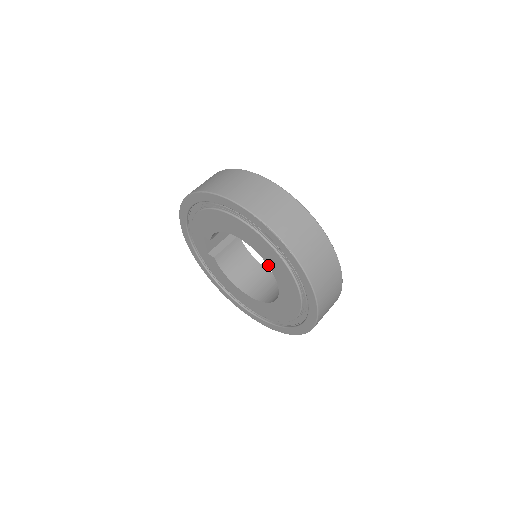
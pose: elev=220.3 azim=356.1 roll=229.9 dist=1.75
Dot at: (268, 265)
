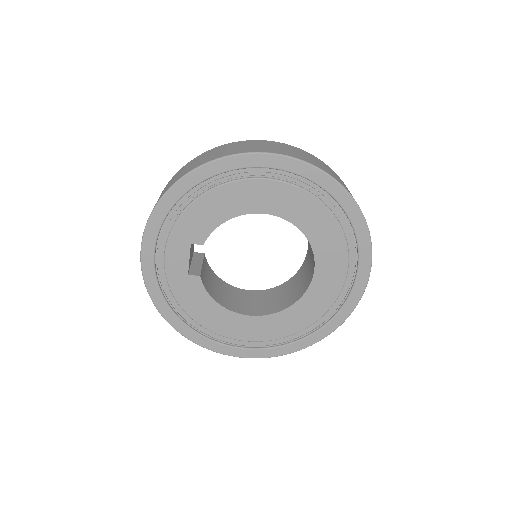
Dot at: (307, 237)
